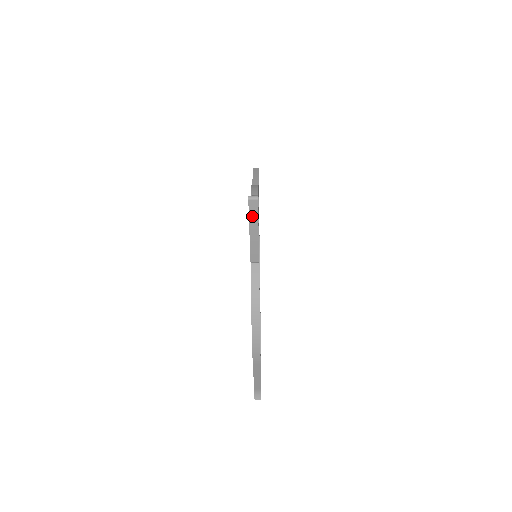
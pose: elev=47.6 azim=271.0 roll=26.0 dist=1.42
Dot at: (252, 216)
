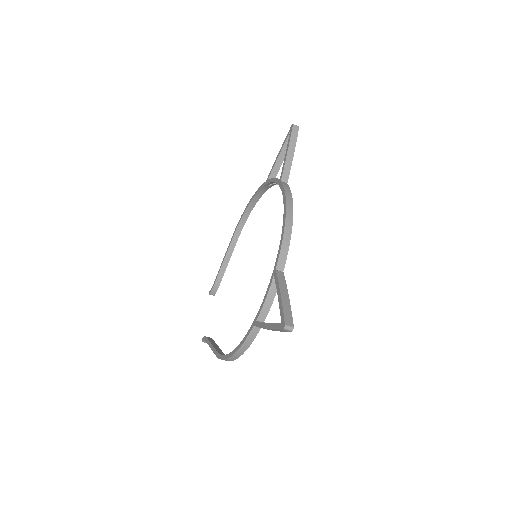
Dot at: (278, 330)
